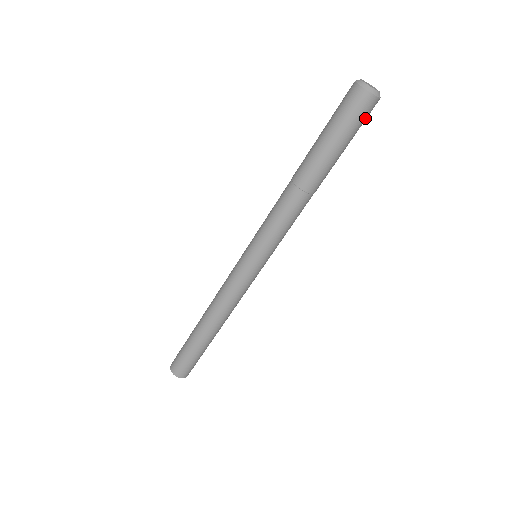
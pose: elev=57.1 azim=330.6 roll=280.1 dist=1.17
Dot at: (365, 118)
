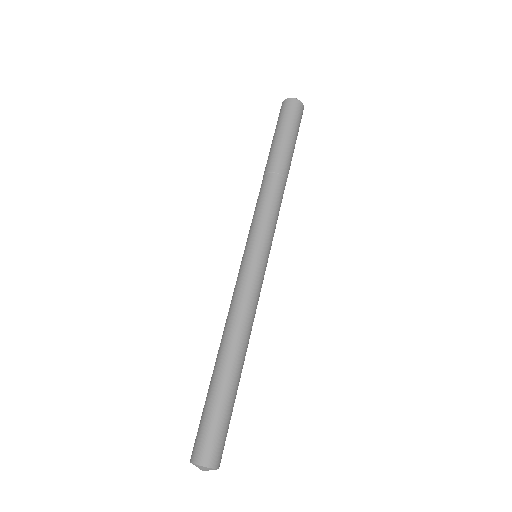
Dot at: (300, 122)
